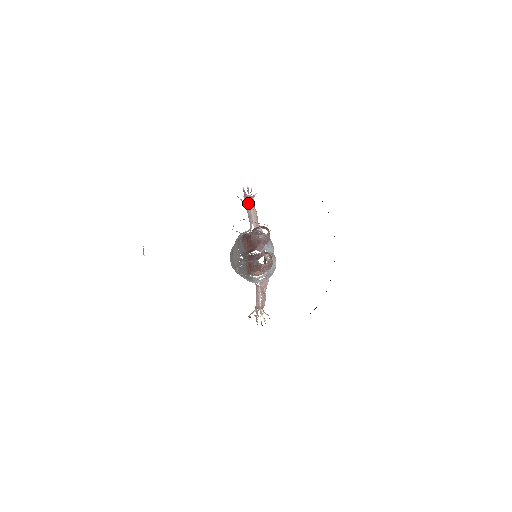
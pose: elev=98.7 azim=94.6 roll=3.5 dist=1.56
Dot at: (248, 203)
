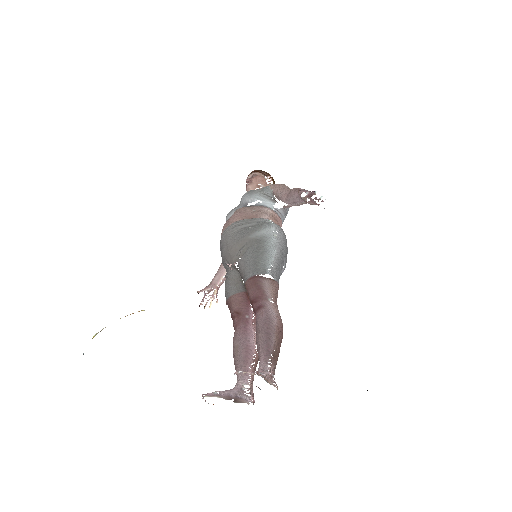
Dot at: (304, 200)
